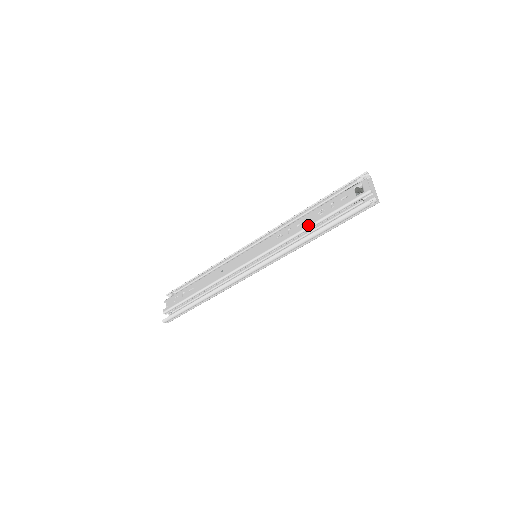
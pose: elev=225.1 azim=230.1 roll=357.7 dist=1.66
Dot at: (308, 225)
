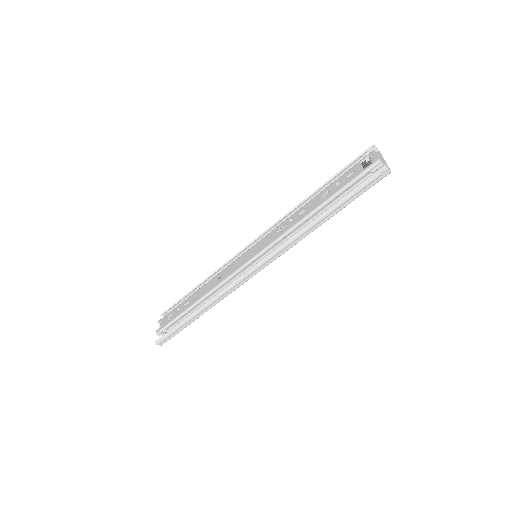
Dot at: (311, 210)
